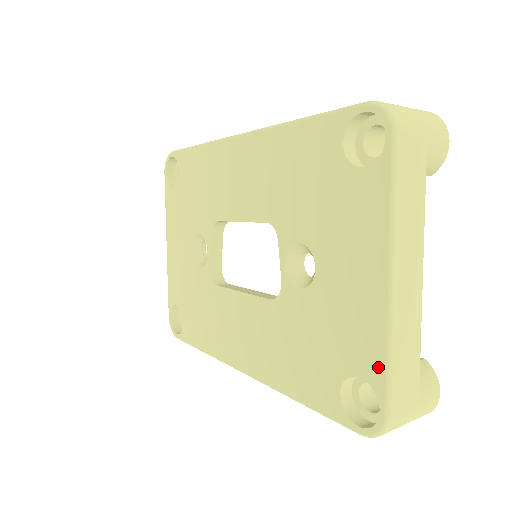
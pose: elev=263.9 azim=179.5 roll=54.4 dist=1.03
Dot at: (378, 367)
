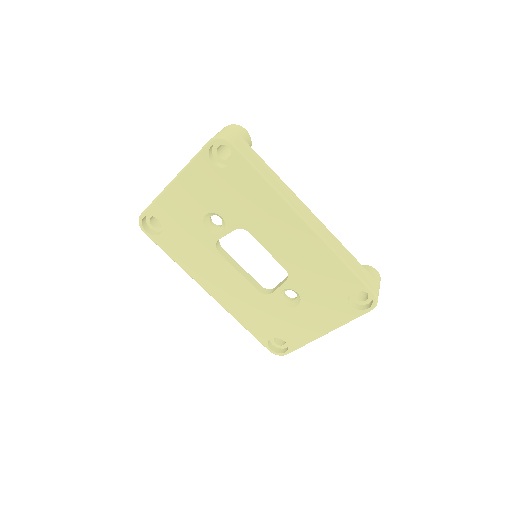
Dot at: (296, 345)
